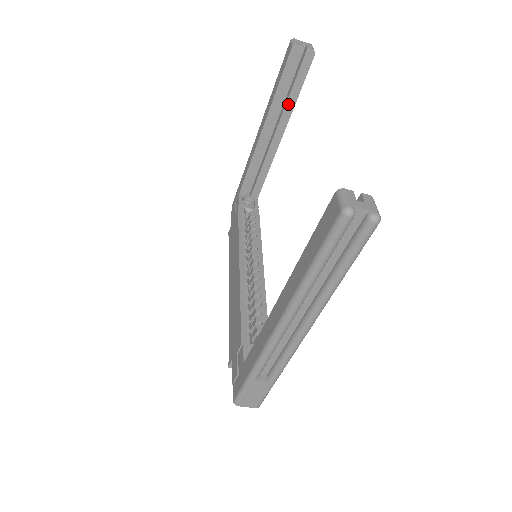
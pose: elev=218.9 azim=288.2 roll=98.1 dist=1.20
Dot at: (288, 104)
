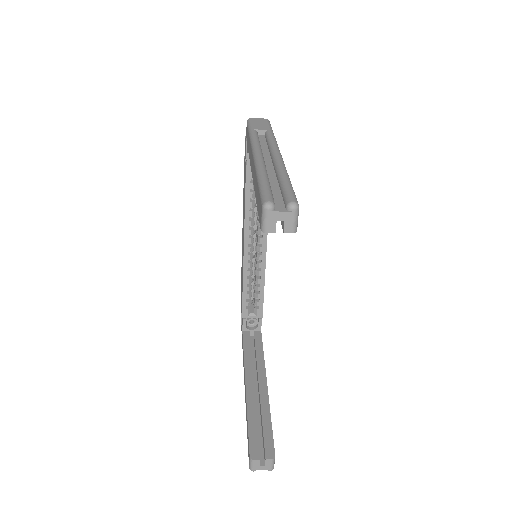
Dot at: occluded
